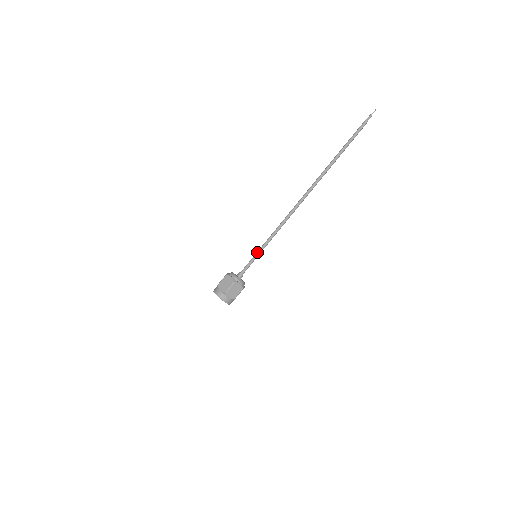
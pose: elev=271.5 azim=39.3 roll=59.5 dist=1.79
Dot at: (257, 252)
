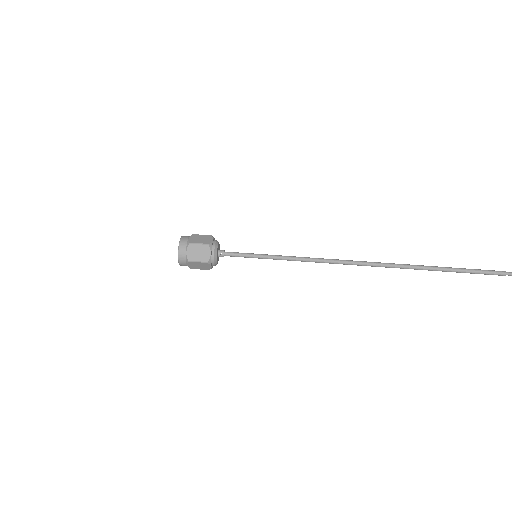
Dot at: (261, 255)
